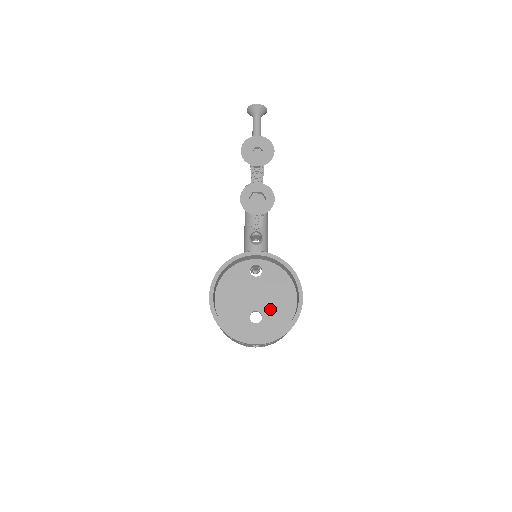
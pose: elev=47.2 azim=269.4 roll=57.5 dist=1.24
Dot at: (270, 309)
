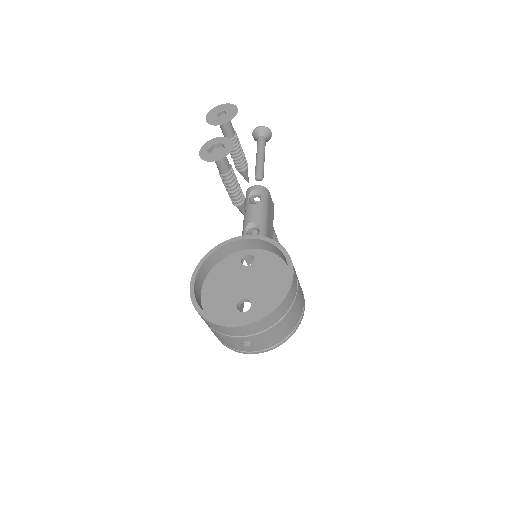
Dot at: (261, 296)
